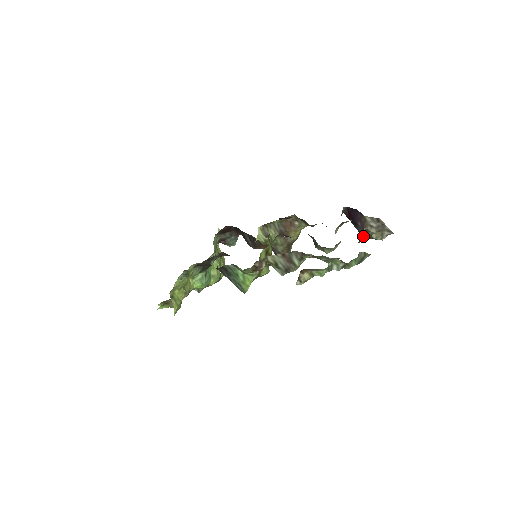
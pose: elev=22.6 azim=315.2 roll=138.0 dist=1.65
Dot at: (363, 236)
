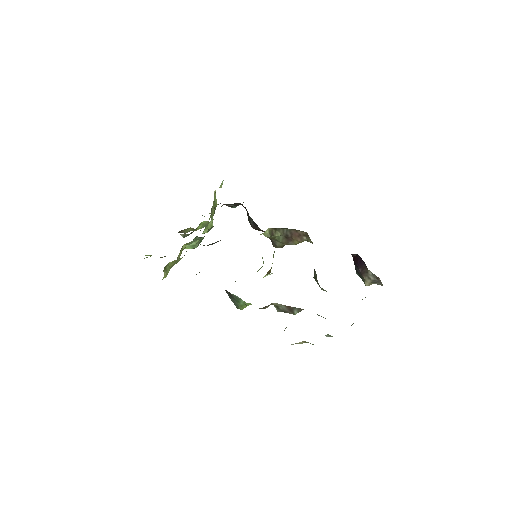
Dot at: occluded
